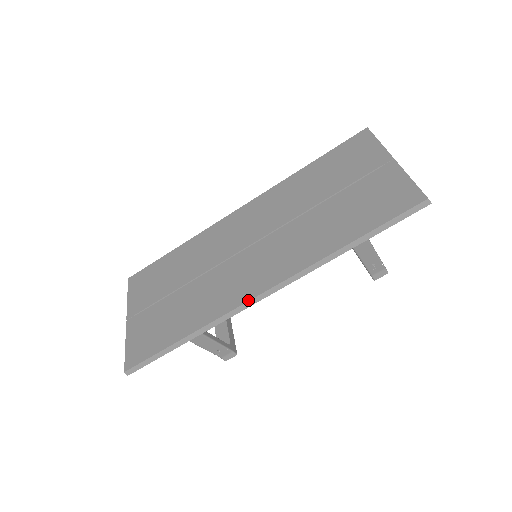
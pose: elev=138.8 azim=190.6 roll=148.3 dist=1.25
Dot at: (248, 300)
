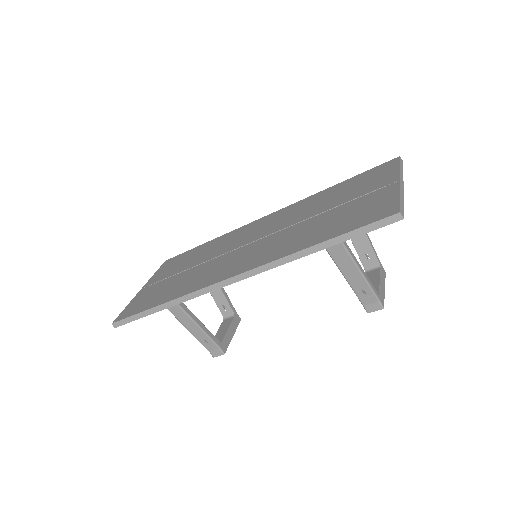
Dot at: (217, 282)
